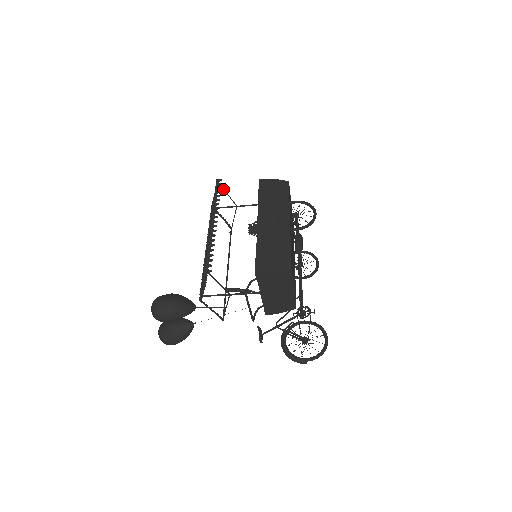
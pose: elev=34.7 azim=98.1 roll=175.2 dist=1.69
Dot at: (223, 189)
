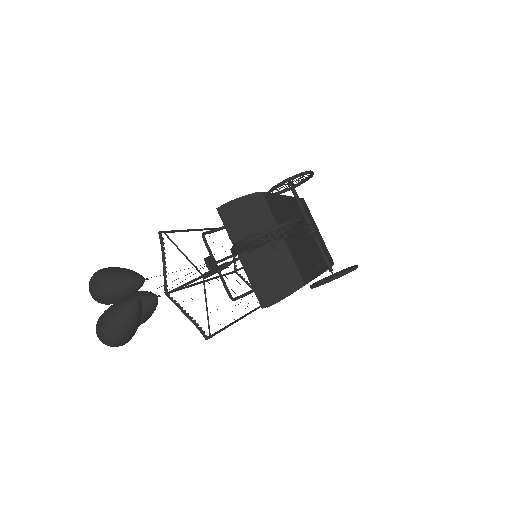
Dot at: occluded
